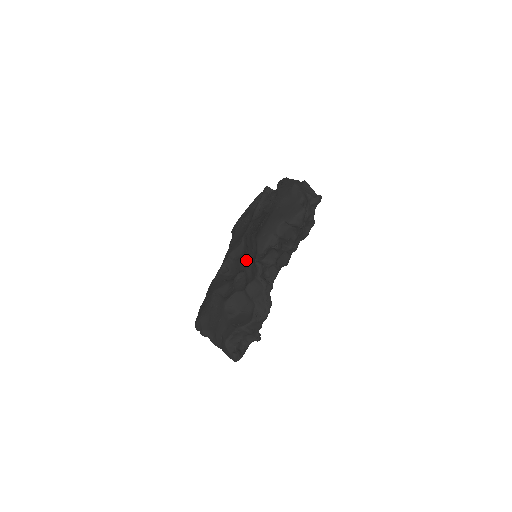
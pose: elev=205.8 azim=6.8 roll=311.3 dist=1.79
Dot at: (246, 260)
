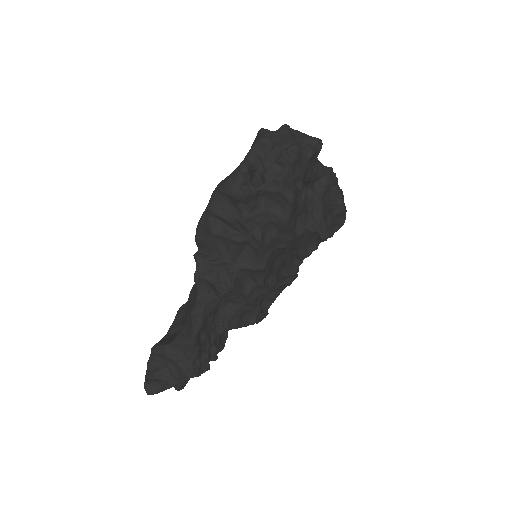
Dot at: occluded
